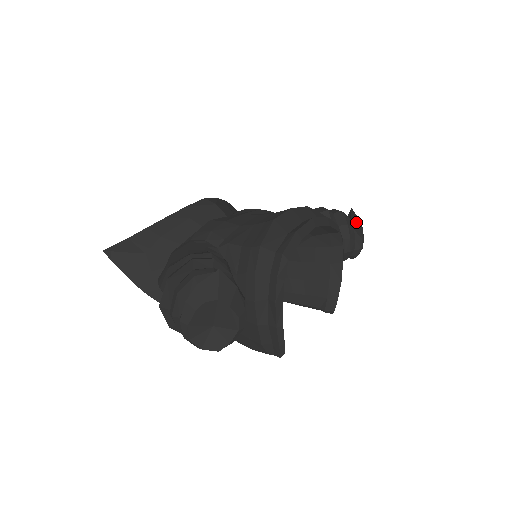
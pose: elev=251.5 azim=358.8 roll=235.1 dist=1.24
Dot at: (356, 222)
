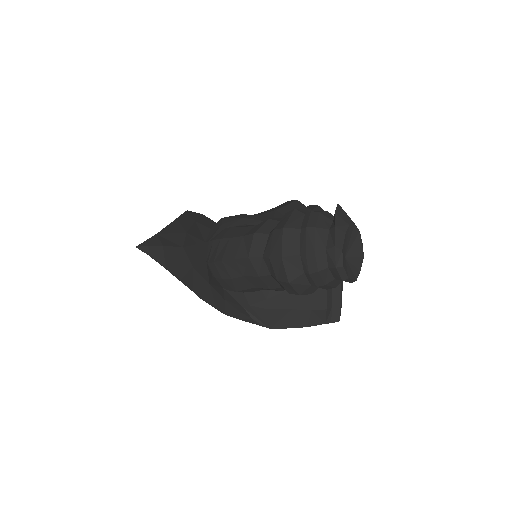
Dot at: occluded
